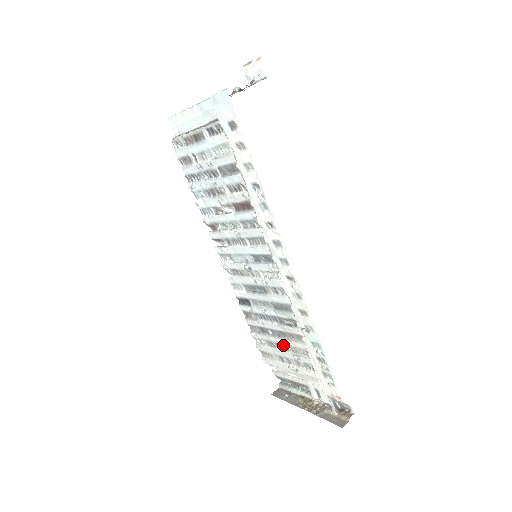
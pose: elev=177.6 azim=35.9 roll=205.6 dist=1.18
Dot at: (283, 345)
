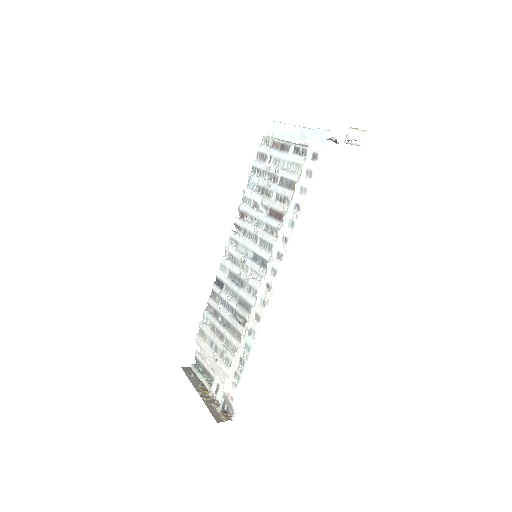
Dot at: (222, 334)
